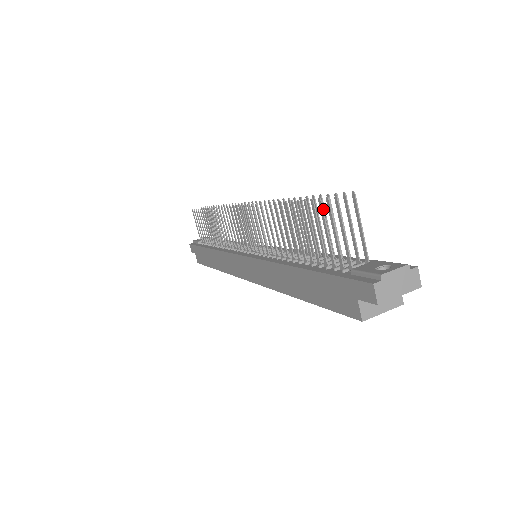
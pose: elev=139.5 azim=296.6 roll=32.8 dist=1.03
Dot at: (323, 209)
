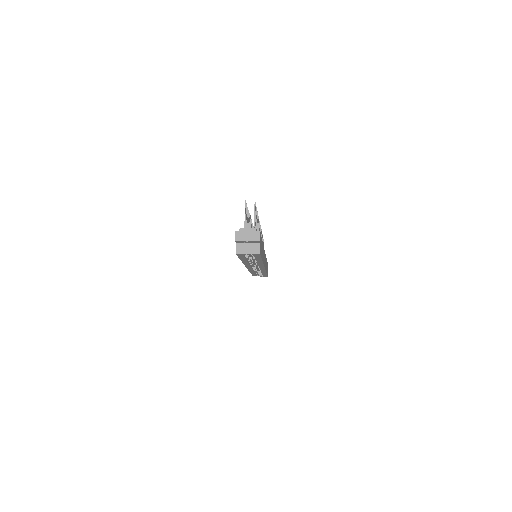
Dot at: occluded
